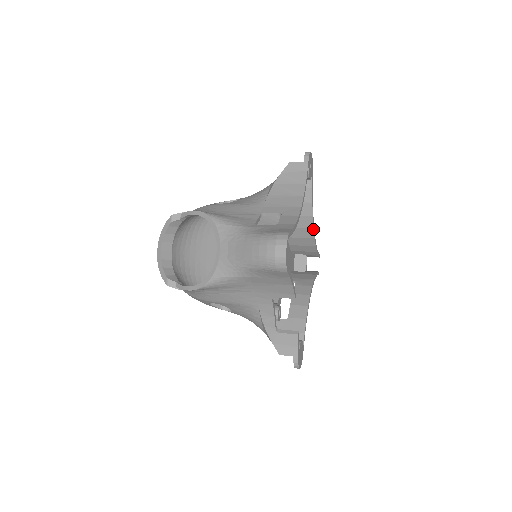
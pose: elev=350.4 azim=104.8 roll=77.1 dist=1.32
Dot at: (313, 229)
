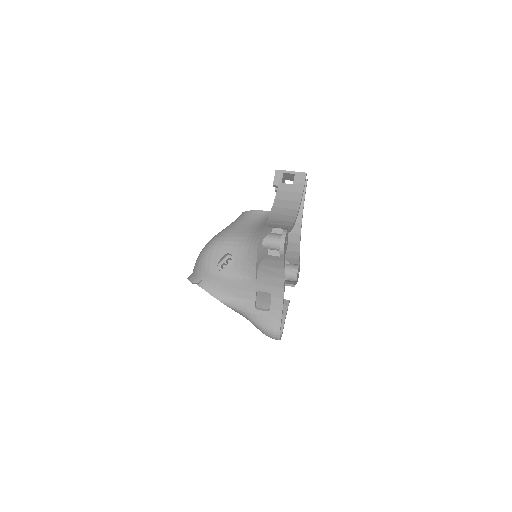
Dot at: (296, 218)
